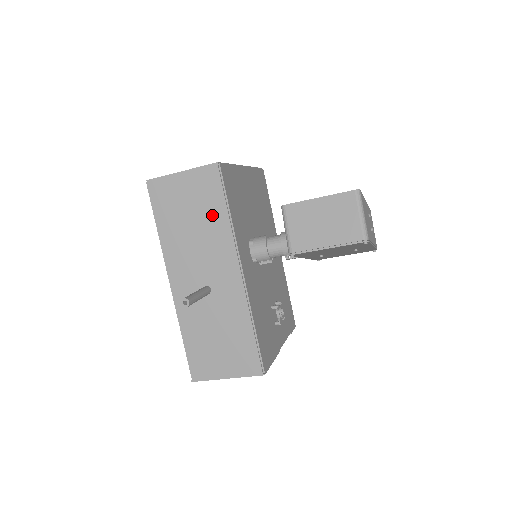
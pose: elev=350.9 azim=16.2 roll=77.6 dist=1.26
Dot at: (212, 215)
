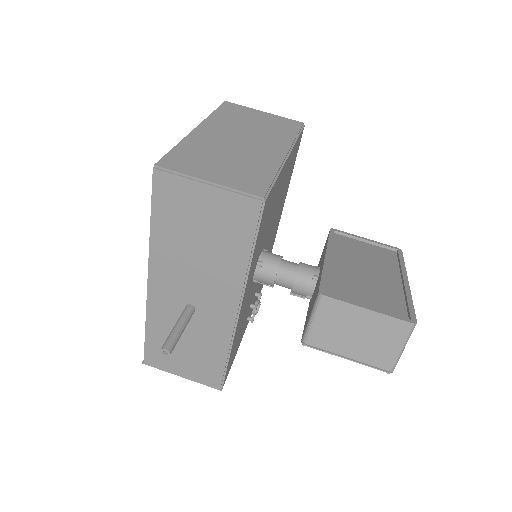
Dot at: (229, 248)
